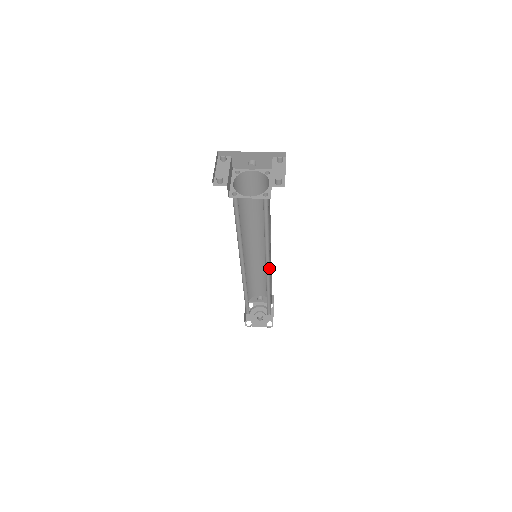
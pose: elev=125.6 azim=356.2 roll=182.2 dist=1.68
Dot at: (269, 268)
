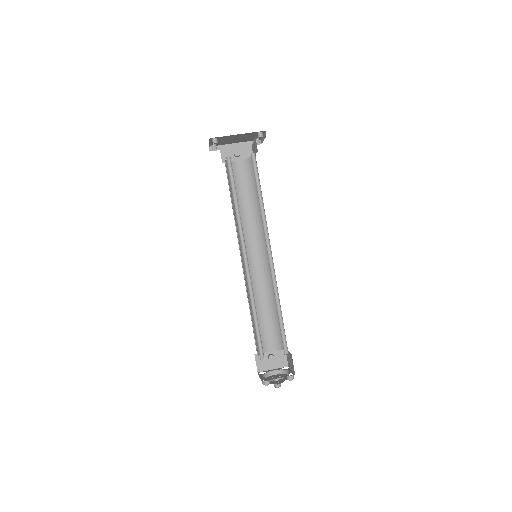
Dot at: (271, 258)
